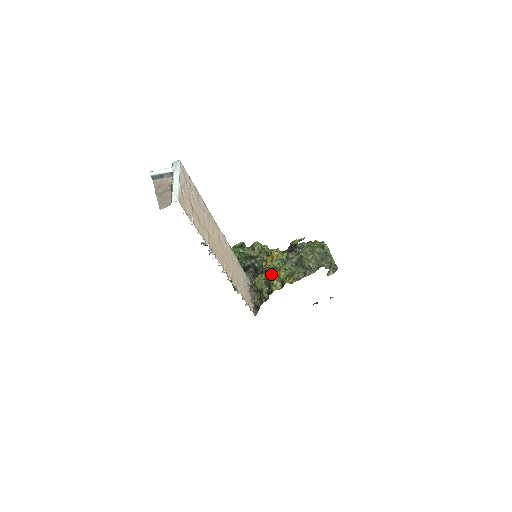
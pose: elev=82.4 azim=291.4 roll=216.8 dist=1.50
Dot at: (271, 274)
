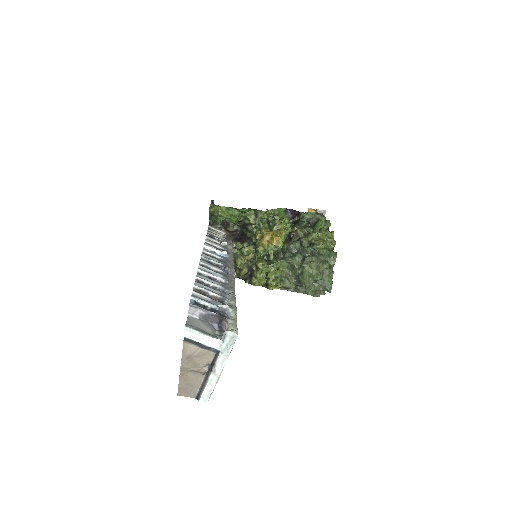
Dot at: (260, 268)
